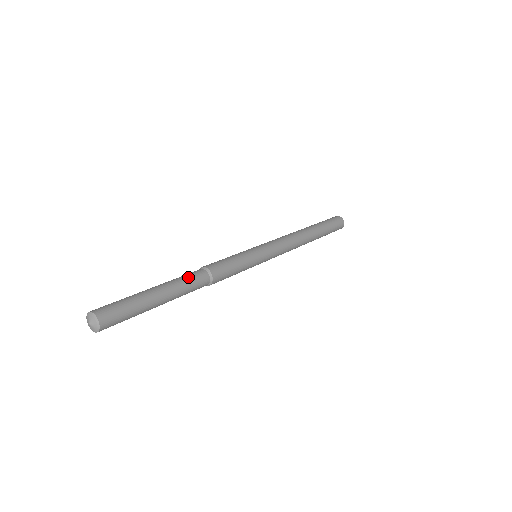
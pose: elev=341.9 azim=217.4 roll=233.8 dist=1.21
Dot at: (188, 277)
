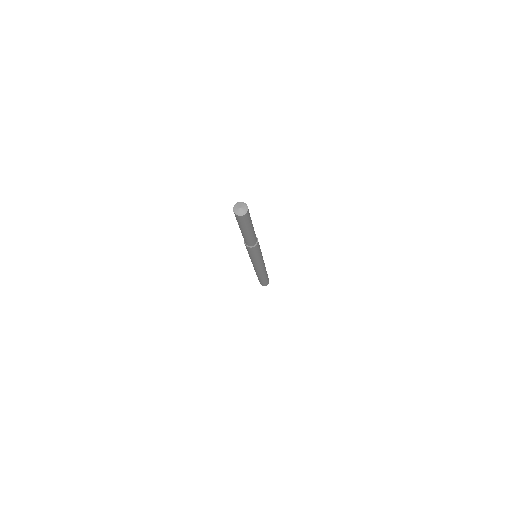
Dot at: occluded
